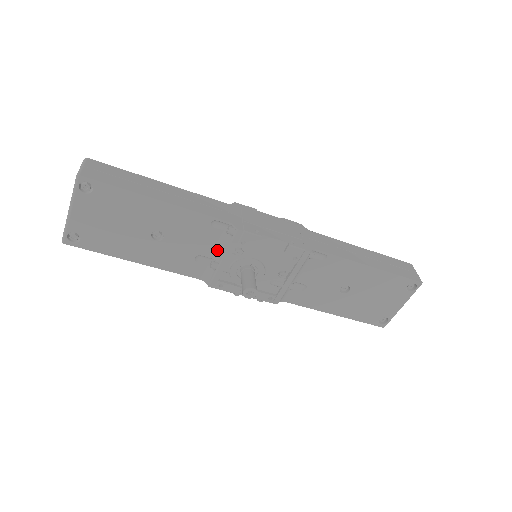
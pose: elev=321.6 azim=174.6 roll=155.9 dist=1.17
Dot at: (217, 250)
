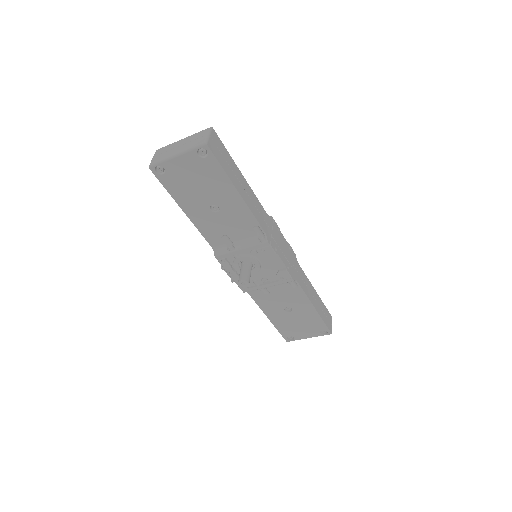
Dot at: (241, 241)
